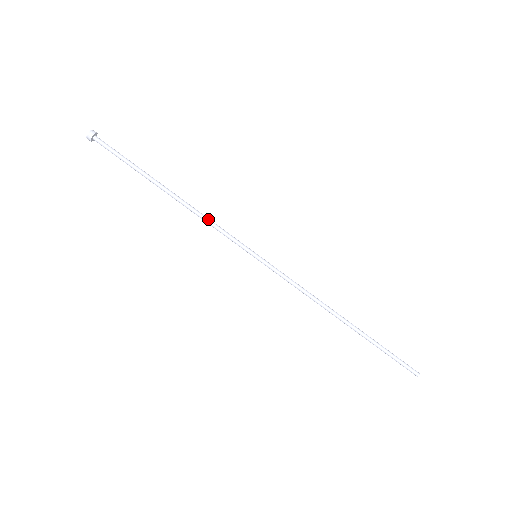
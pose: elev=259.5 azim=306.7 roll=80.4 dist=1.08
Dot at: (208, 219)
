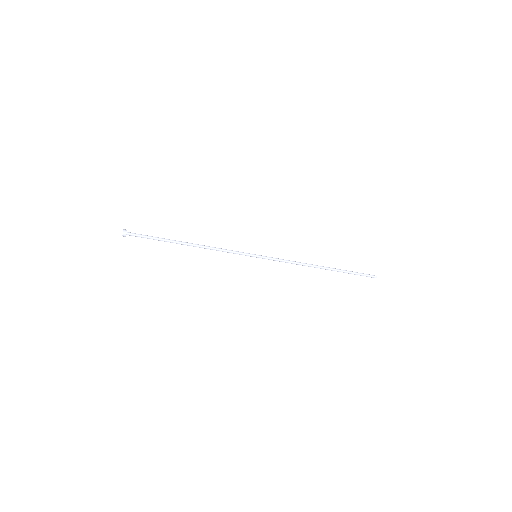
Dot at: (218, 250)
